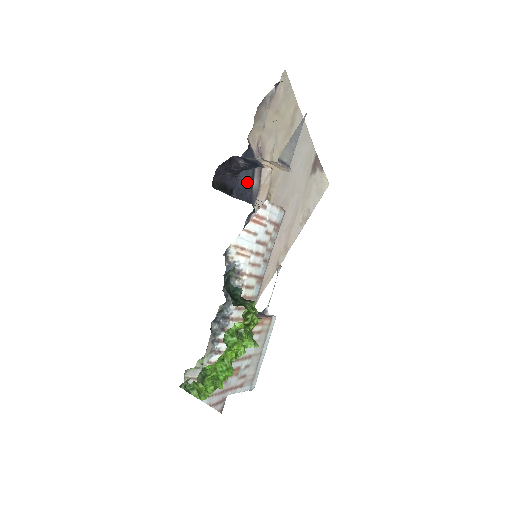
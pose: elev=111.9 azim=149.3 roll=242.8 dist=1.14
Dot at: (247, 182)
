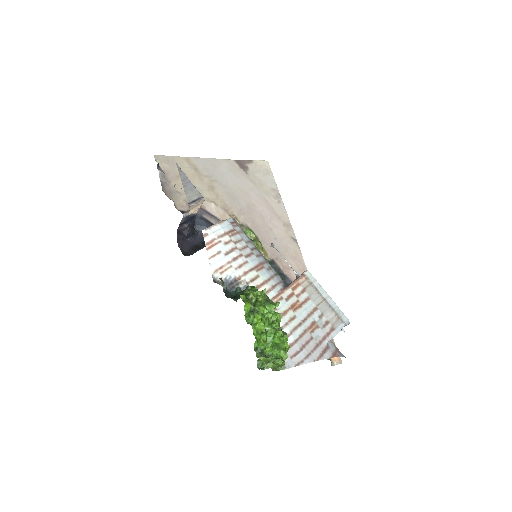
Dot at: occluded
